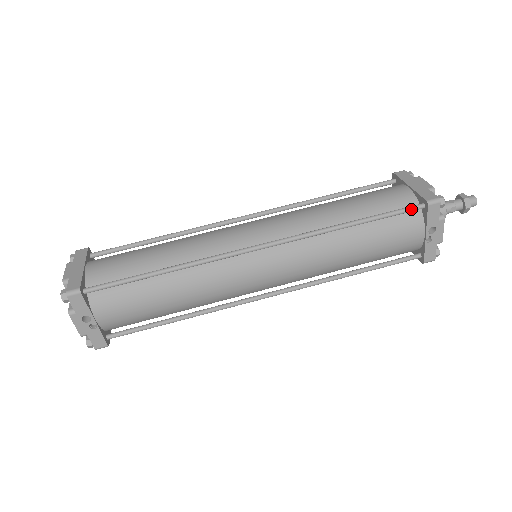
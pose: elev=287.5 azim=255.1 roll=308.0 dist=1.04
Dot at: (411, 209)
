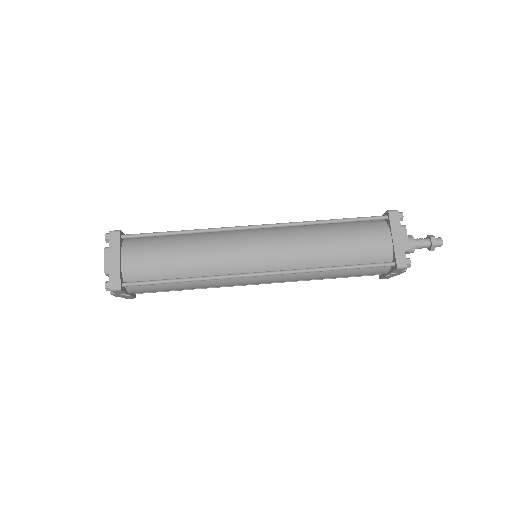
Dot at: (383, 266)
